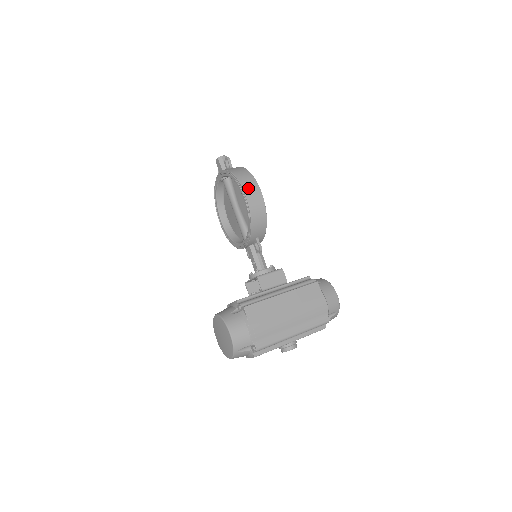
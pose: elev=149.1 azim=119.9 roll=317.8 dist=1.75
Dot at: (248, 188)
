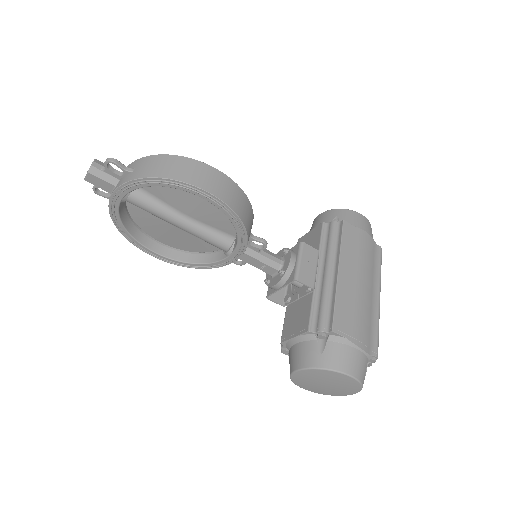
Dot at: (201, 180)
